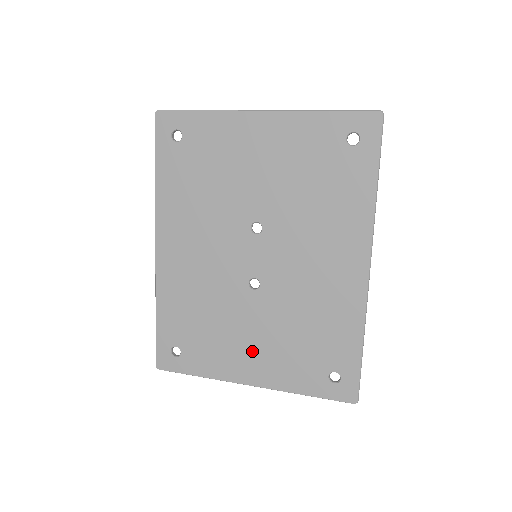
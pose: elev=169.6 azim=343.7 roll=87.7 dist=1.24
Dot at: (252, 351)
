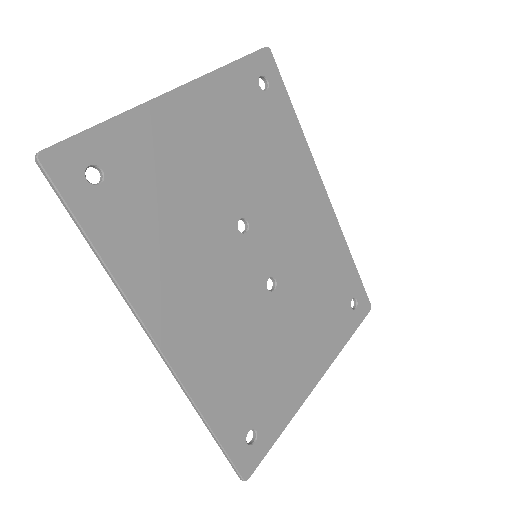
Dot at: (304, 349)
